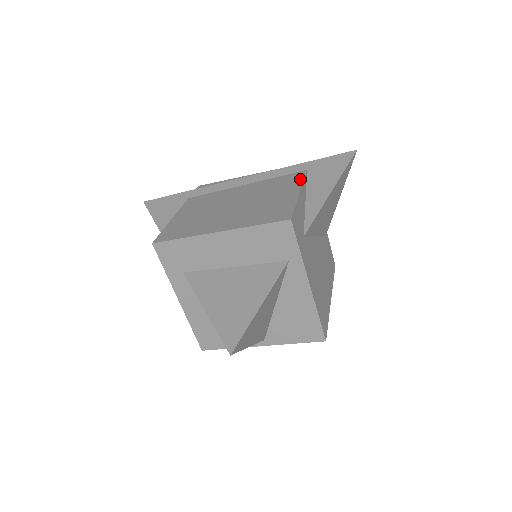
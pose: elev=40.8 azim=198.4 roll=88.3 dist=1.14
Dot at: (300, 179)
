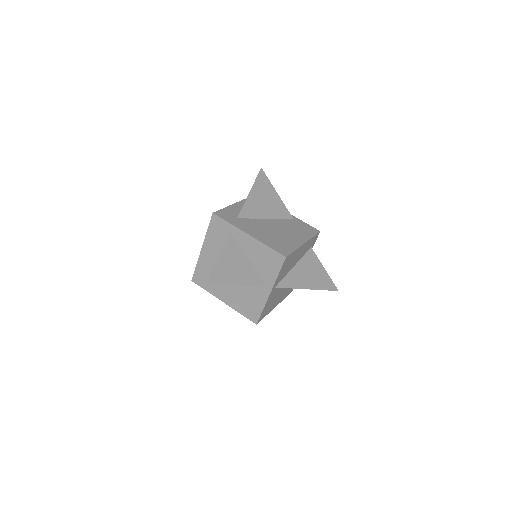
Dot at: occluded
